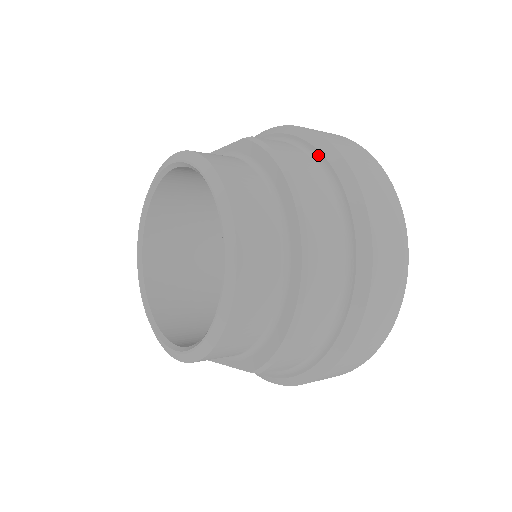
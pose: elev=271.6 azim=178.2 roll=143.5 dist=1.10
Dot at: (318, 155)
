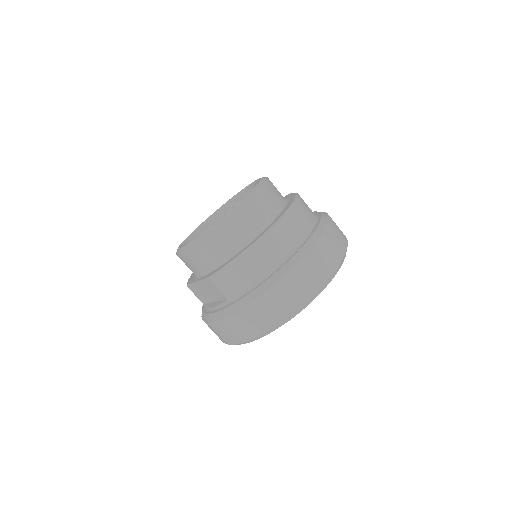
Dot at: (319, 216)
